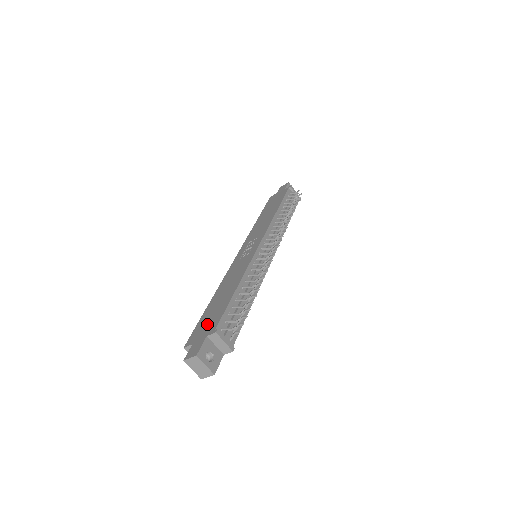
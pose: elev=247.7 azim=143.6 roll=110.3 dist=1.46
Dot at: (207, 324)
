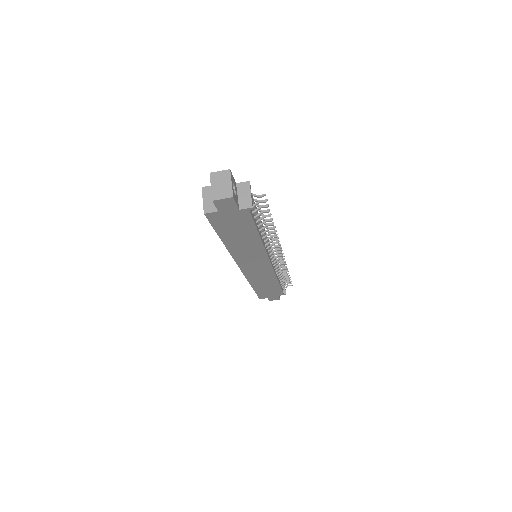
Dot at: occluded
